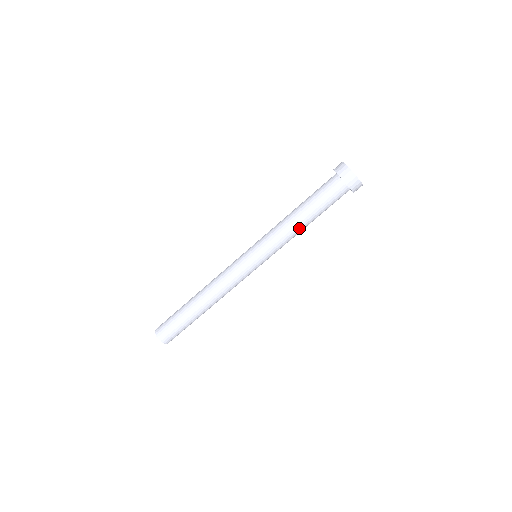
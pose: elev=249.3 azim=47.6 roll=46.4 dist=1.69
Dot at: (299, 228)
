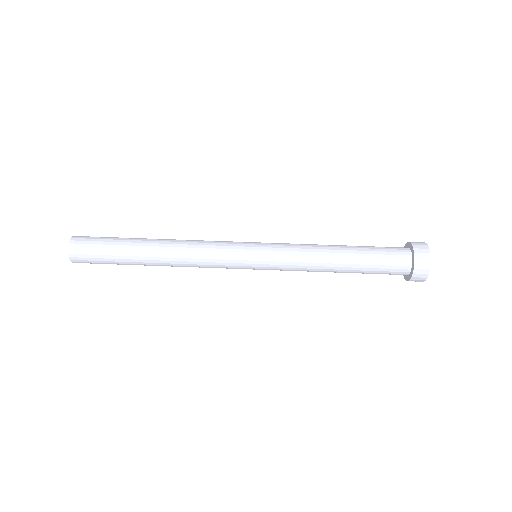
Dot at: (328, 258)
